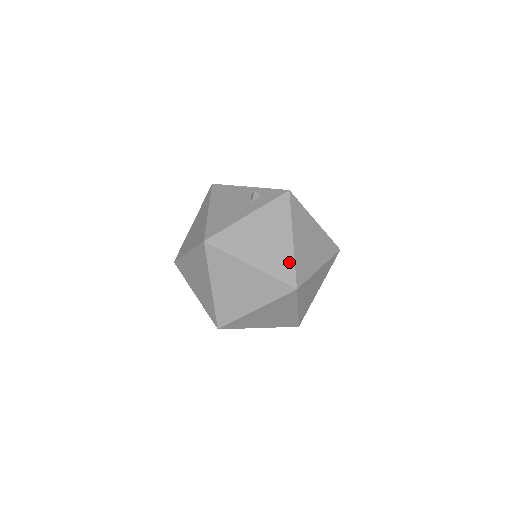
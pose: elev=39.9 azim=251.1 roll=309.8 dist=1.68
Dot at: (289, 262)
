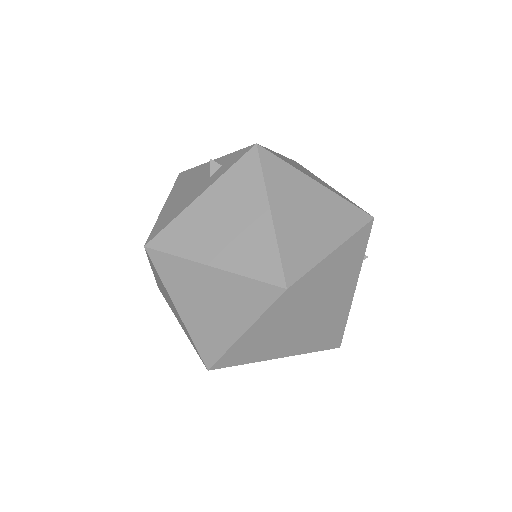
Dot at: (269, 249)
